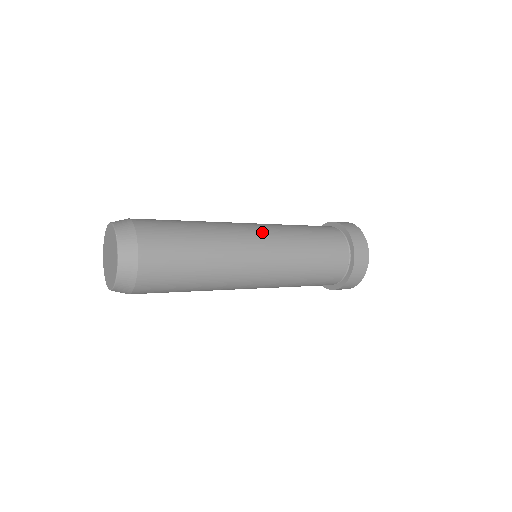
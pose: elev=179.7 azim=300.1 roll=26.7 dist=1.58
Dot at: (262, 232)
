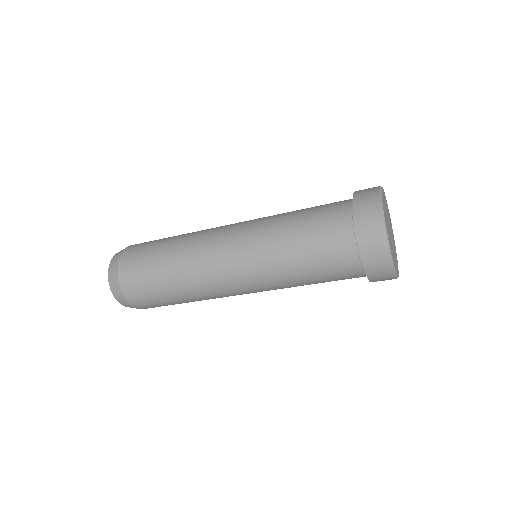
Dot at: (234, 235)
